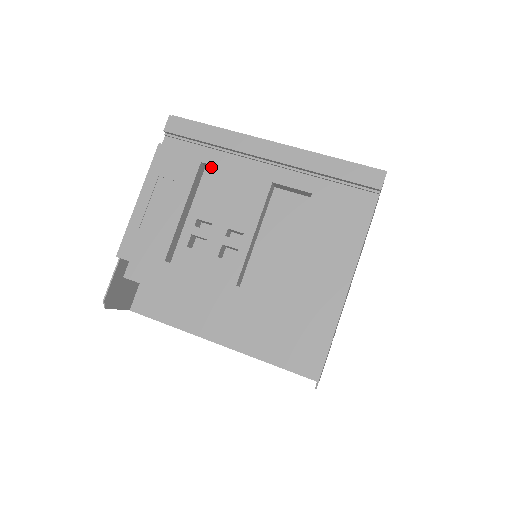
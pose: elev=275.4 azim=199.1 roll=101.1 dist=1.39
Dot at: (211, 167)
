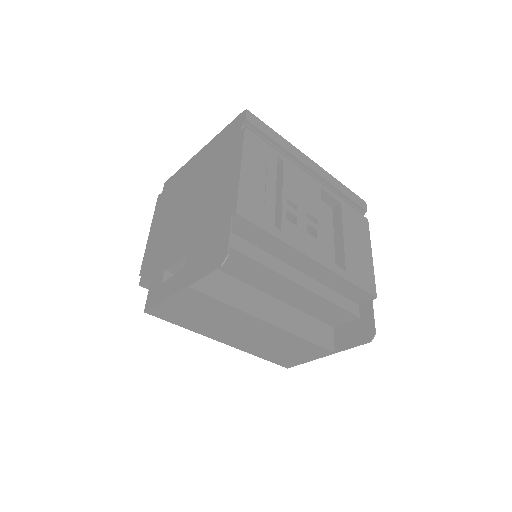
Dot at: (285, 162)
